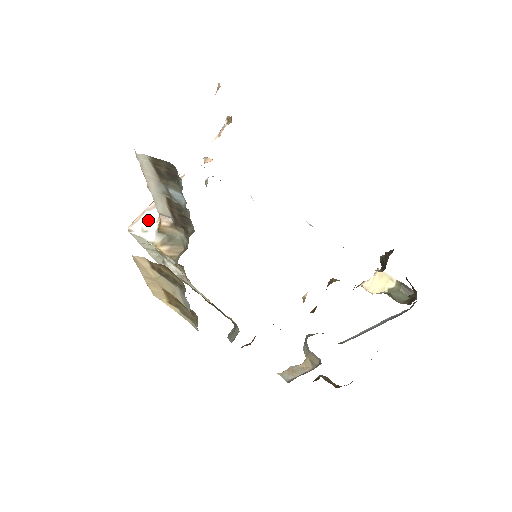
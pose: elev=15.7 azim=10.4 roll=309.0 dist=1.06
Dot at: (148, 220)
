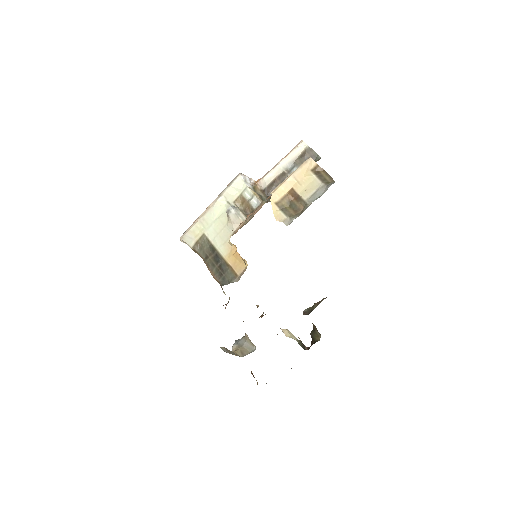
Dot at: (248, 180)
